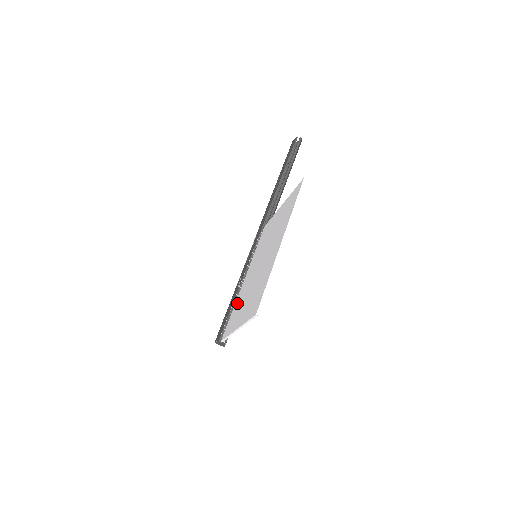
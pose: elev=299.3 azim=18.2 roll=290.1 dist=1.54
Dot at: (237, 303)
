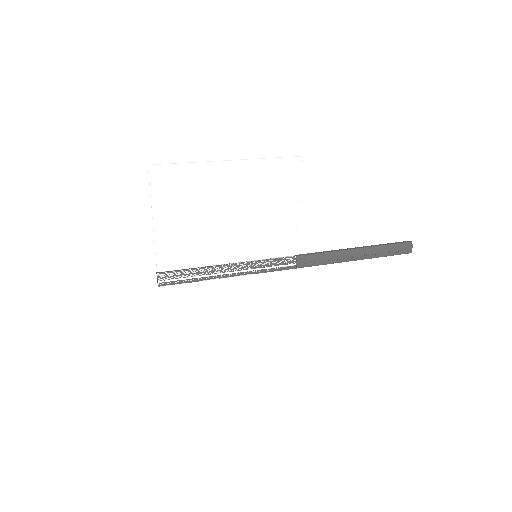
Dot at: (197, 257)
